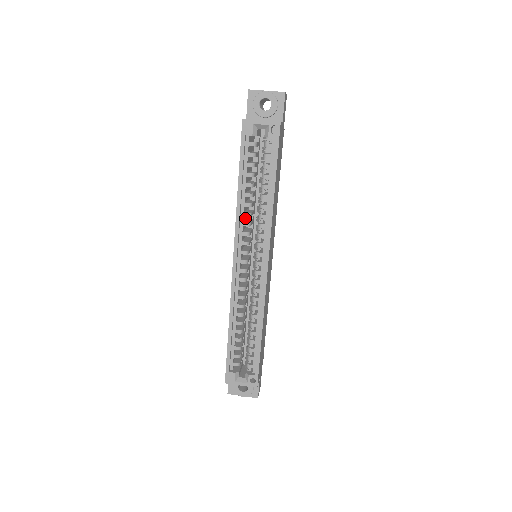
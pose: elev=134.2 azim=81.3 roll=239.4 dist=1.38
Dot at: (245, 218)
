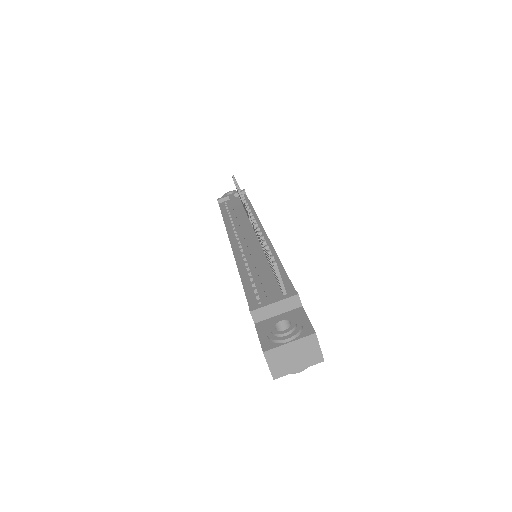
Dot at: occluded
